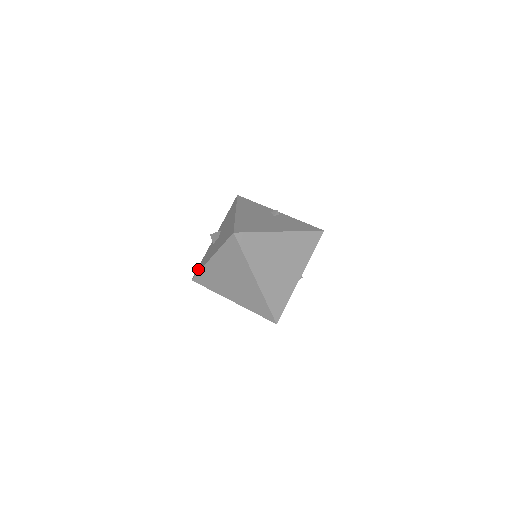
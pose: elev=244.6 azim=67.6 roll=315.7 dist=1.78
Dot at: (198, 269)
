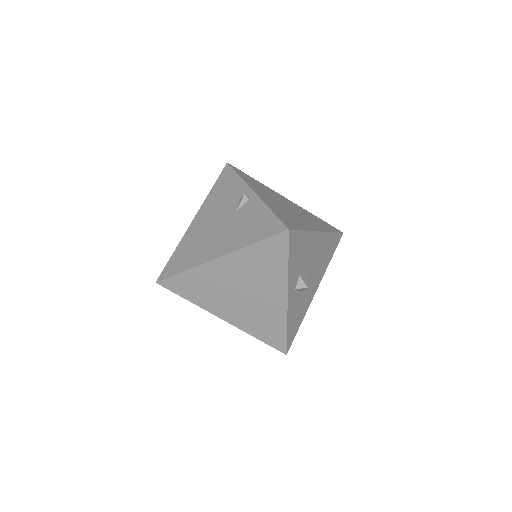
Dot at: occluded
